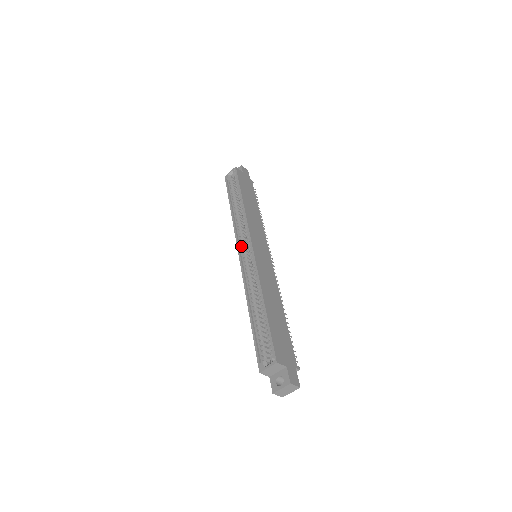
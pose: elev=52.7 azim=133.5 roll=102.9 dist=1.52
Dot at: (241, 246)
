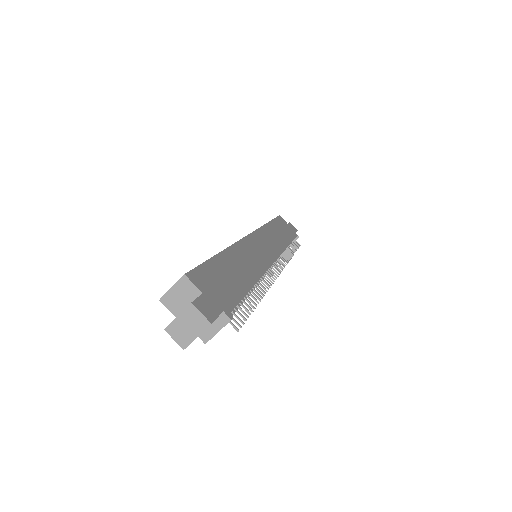
Dot at: occluded
